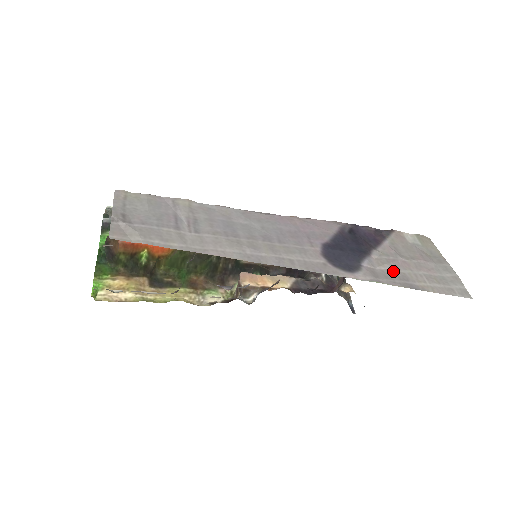
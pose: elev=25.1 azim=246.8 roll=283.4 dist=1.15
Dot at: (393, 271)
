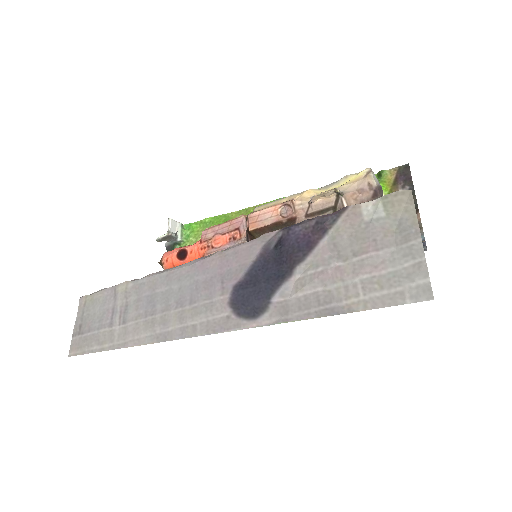
Dot at: (314, 293)
